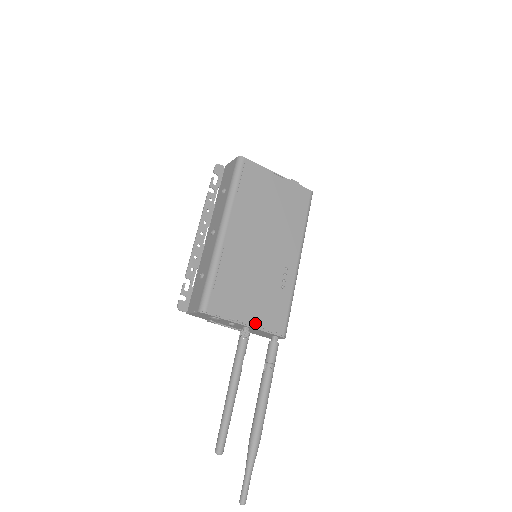
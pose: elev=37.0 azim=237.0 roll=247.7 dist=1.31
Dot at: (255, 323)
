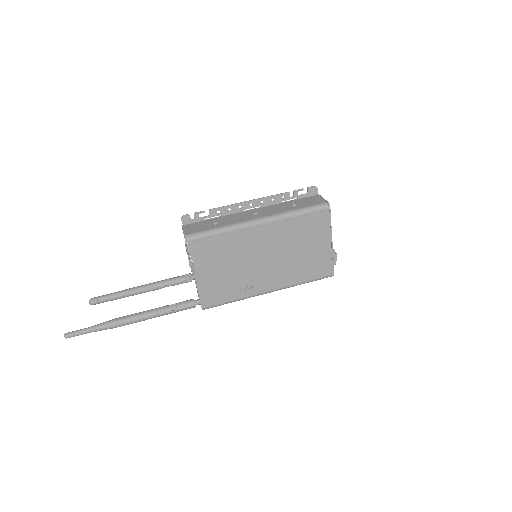
Dot at: (200, 282)
